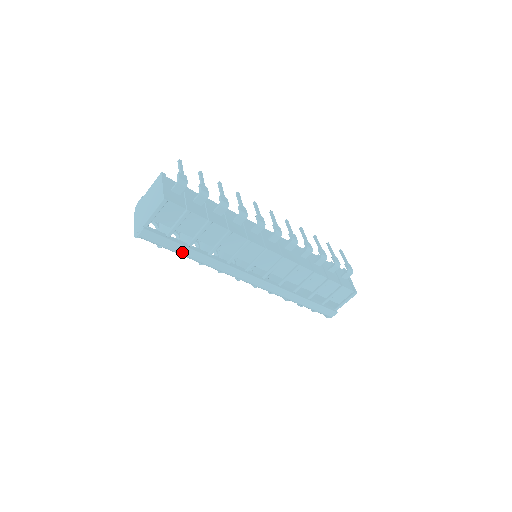
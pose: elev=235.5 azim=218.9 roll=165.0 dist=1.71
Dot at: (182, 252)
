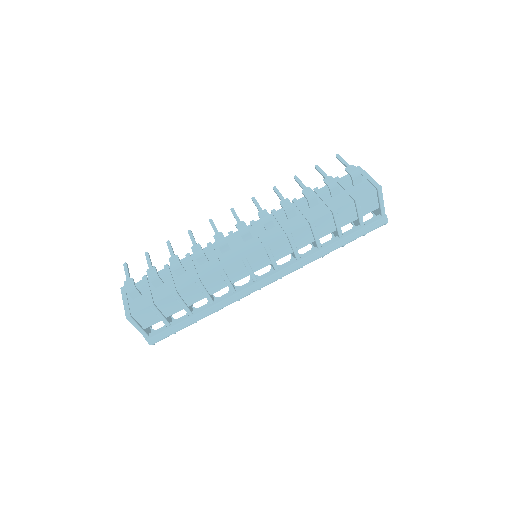
Dot at: (191, 323)
